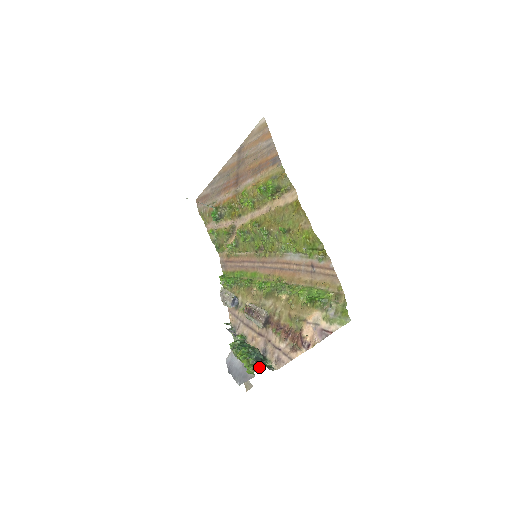
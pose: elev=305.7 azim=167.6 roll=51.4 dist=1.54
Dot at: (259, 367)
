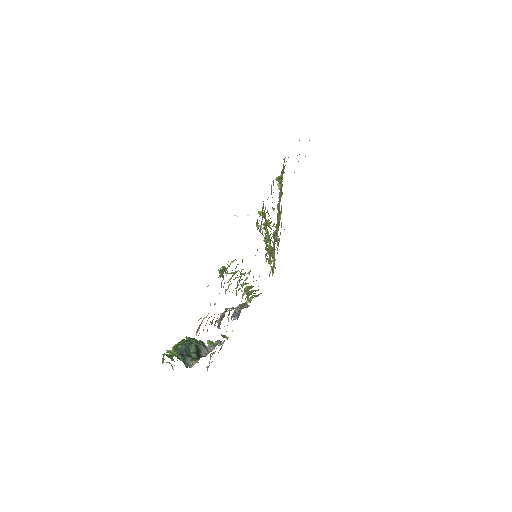
Dot at: occluded
